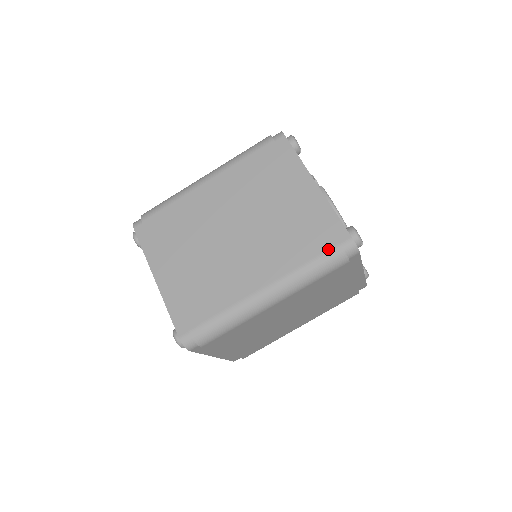
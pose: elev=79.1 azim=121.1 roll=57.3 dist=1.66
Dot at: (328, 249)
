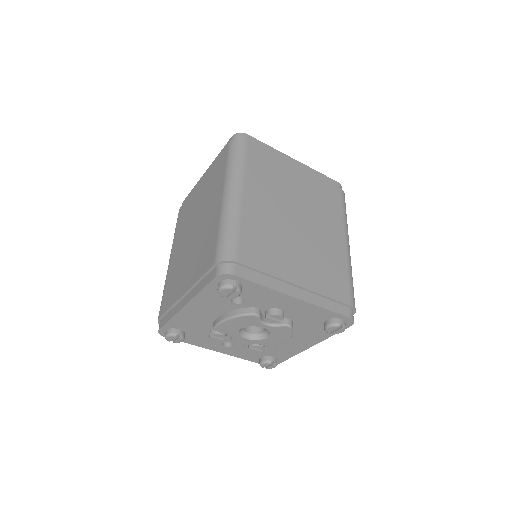
Dot at: (227, 150)
